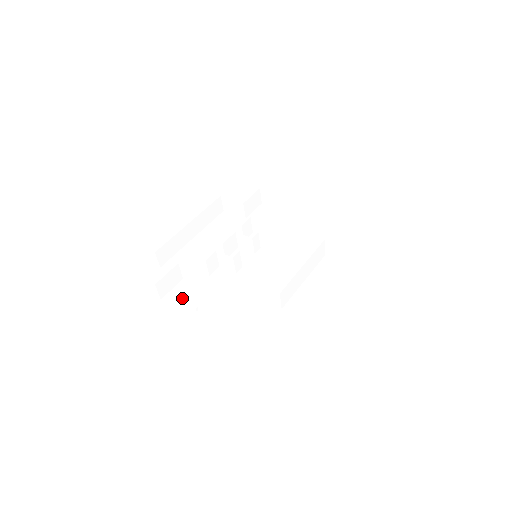
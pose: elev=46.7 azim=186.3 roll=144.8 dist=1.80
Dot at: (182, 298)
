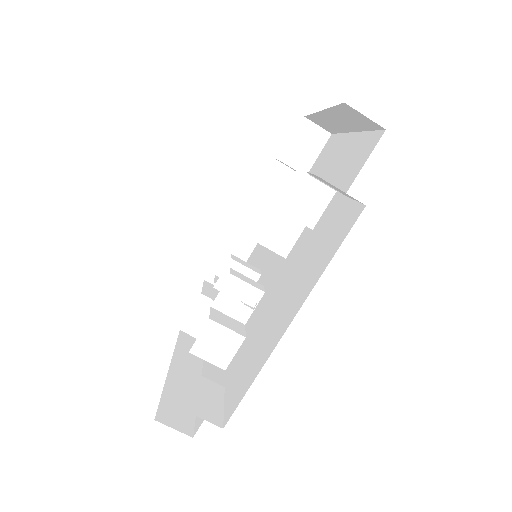
Dot at: (242, 381)
